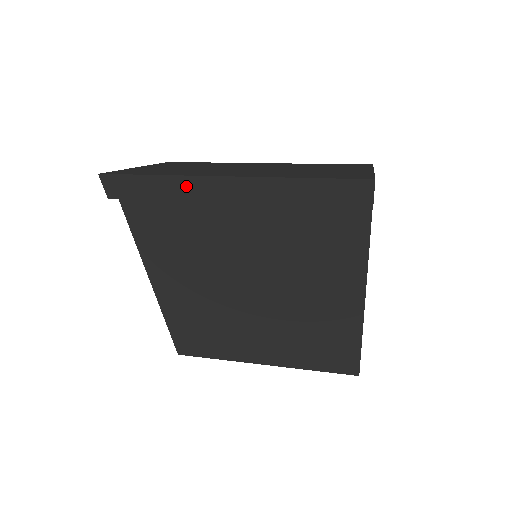
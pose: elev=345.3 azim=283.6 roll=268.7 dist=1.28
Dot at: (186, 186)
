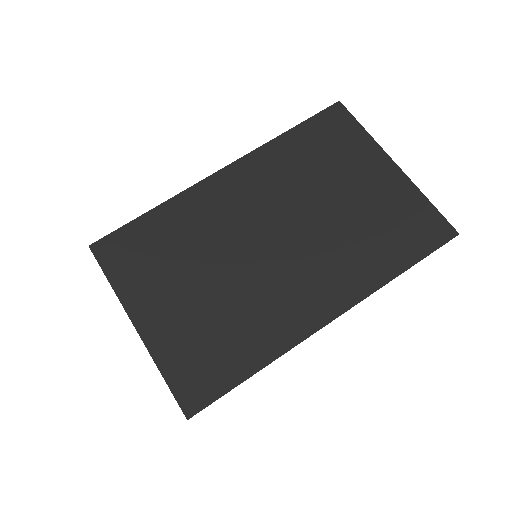
Dot at: occluded
